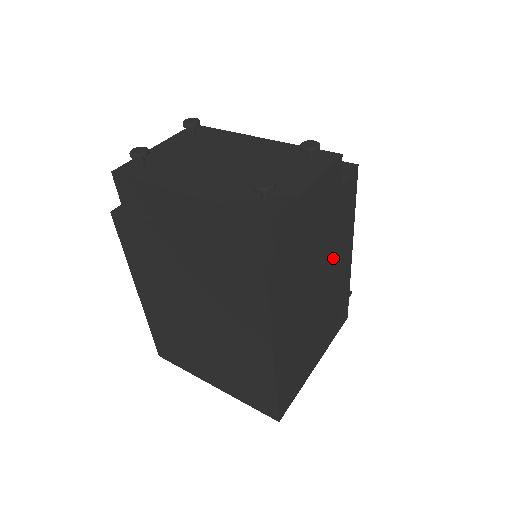
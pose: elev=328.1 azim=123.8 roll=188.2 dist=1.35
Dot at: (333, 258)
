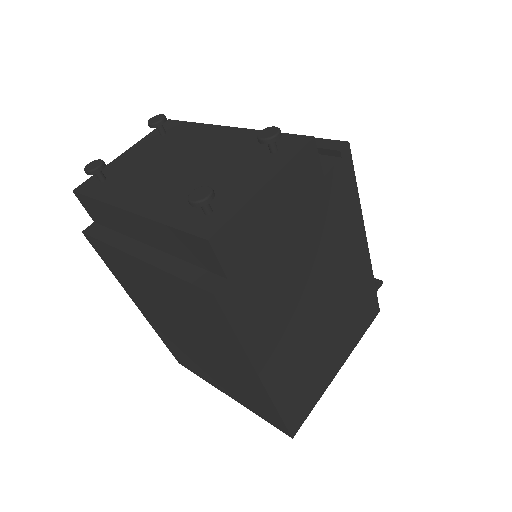
Dot at: (334, 255)
